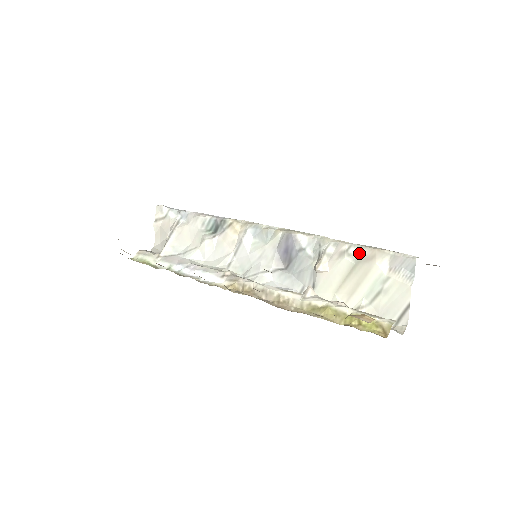
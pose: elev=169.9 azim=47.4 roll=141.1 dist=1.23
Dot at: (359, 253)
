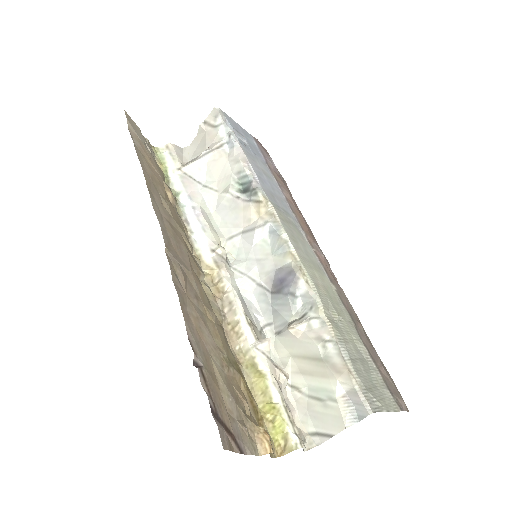
Dot at: (333, 355)
